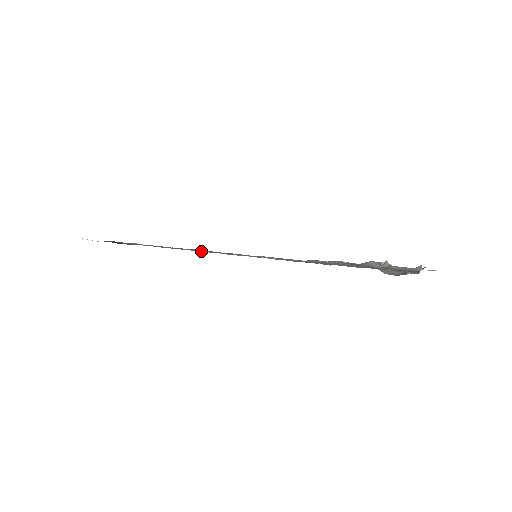
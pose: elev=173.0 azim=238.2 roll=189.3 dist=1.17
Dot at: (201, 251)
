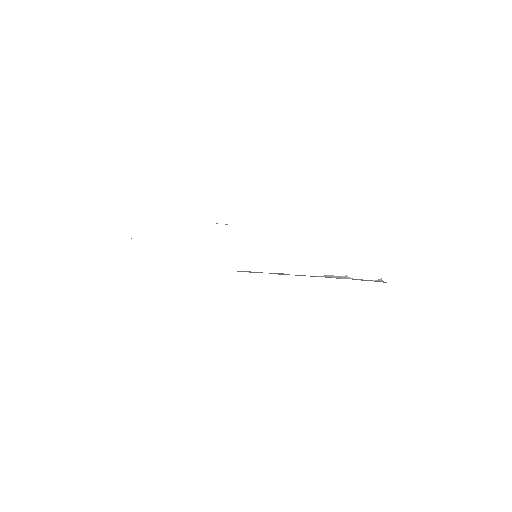
Dot at: occluded
